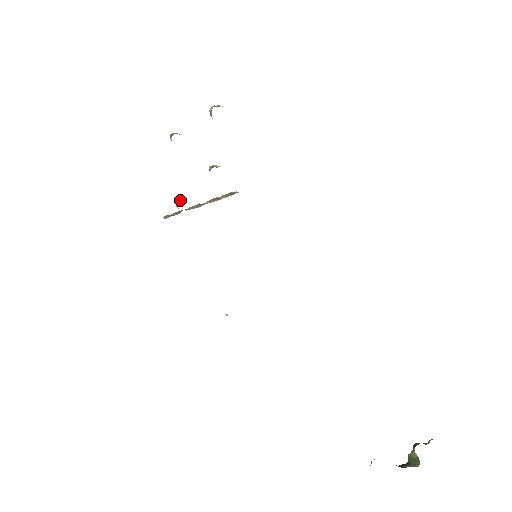
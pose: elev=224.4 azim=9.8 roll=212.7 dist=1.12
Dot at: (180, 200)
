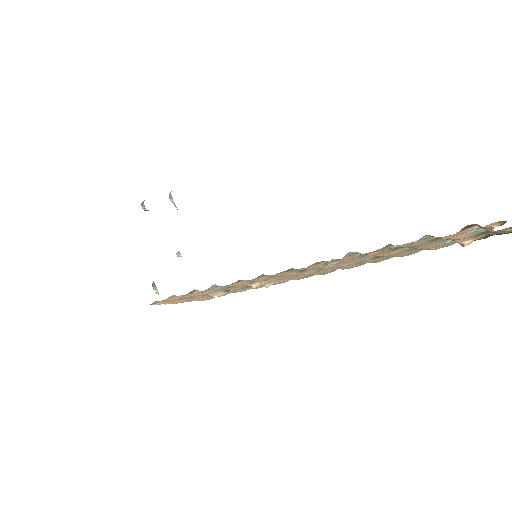
Dot at: occluded
